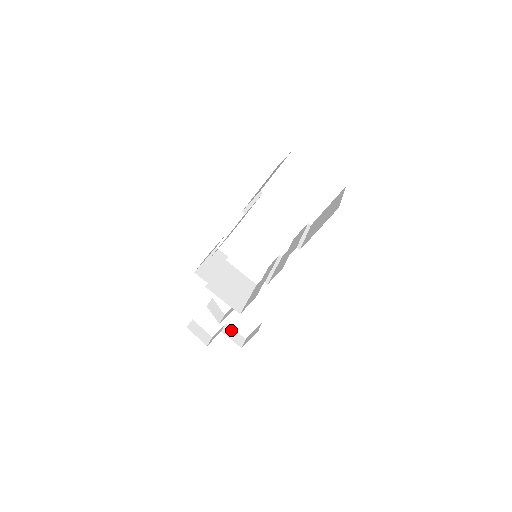
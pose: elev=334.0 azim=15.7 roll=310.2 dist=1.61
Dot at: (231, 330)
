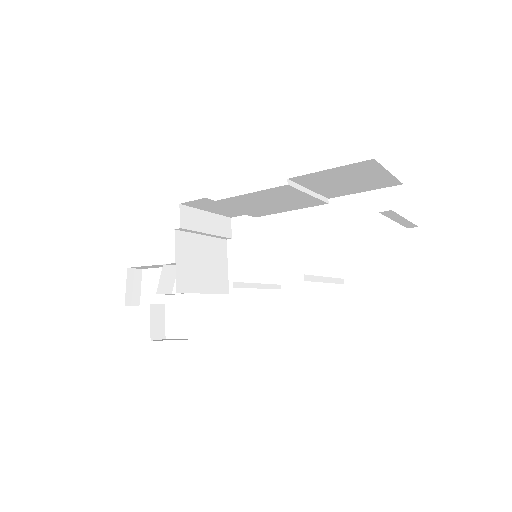
Dot at: (162, 315)
